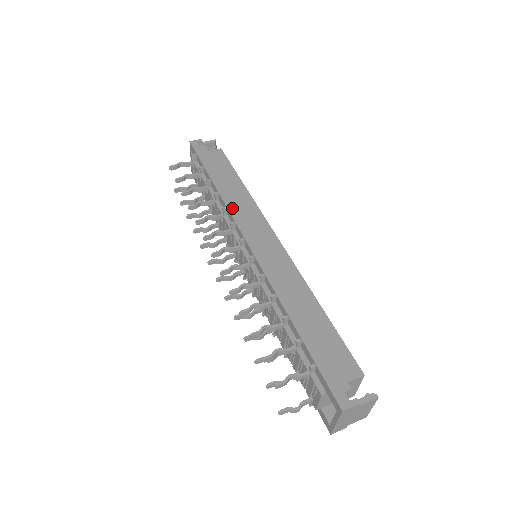
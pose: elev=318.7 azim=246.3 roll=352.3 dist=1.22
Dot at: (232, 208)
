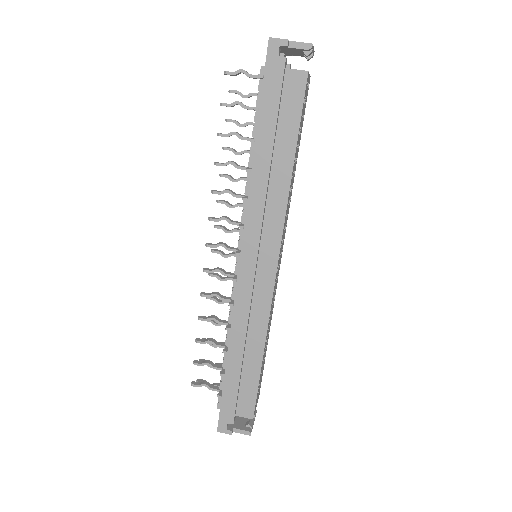
Dot at: (252, 205)
